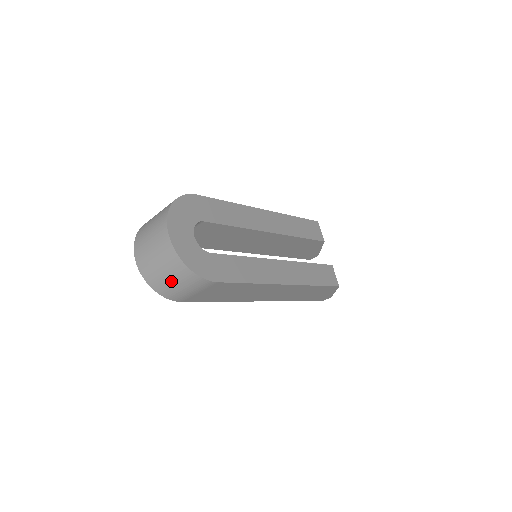
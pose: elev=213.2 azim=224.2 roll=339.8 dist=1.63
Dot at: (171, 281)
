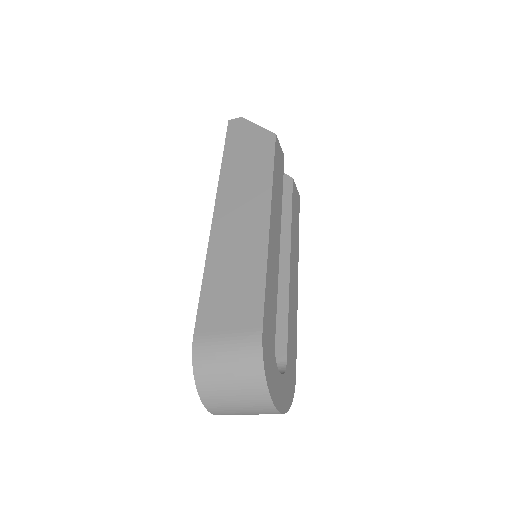
Dot at: occluded
